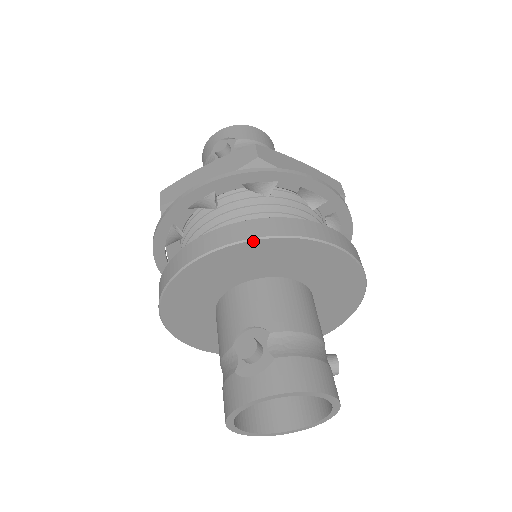
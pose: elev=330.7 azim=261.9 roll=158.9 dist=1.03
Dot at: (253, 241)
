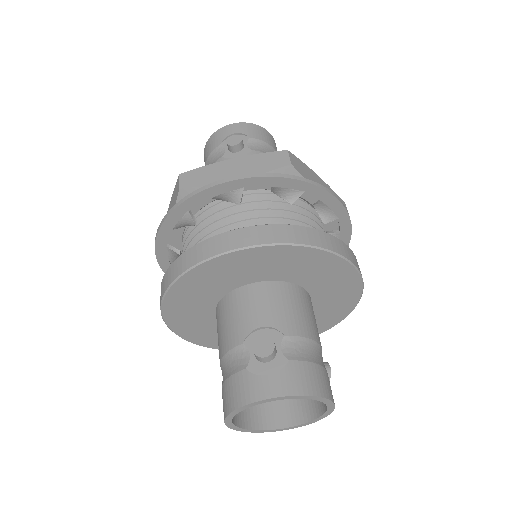
Dot at: (287, 246)
